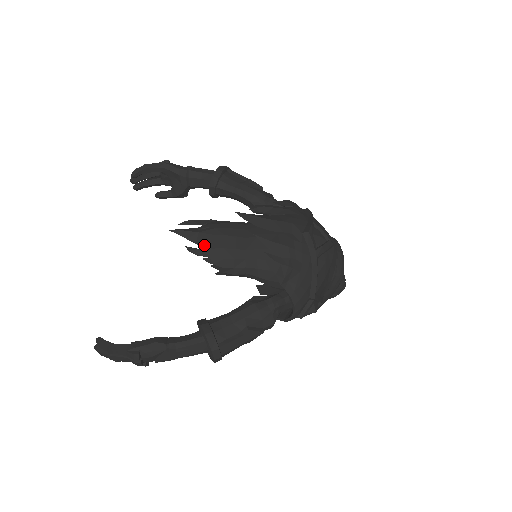
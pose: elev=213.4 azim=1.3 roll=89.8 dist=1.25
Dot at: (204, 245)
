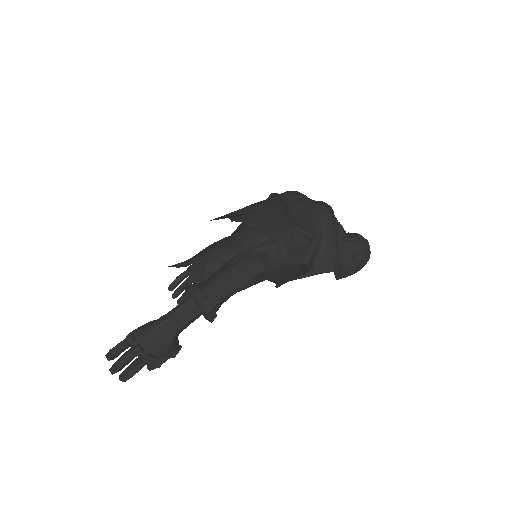
Dot at: (196, 259)
